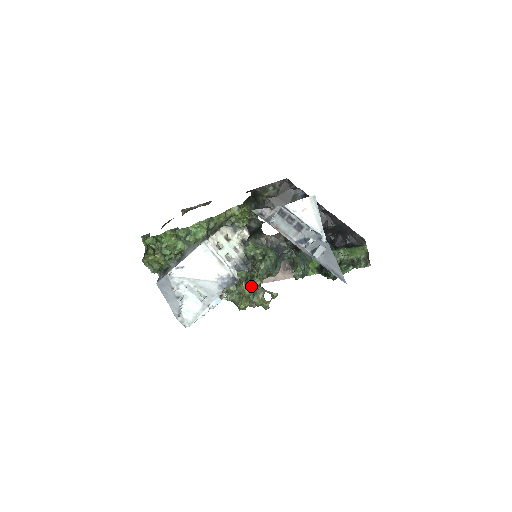
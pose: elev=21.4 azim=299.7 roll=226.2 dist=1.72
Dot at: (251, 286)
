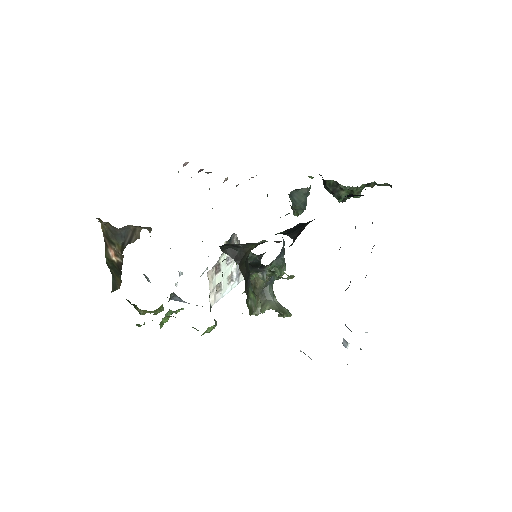
Dot at: occluded
